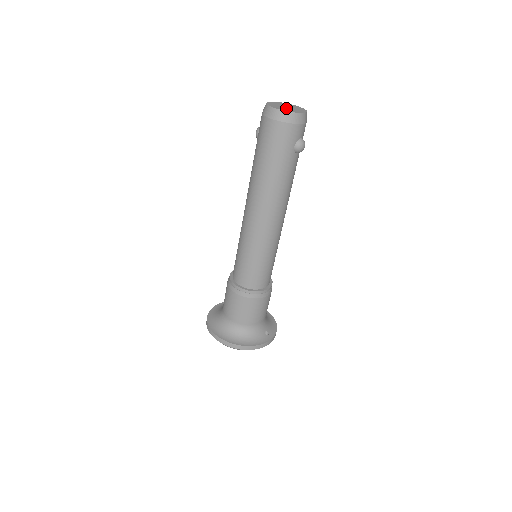
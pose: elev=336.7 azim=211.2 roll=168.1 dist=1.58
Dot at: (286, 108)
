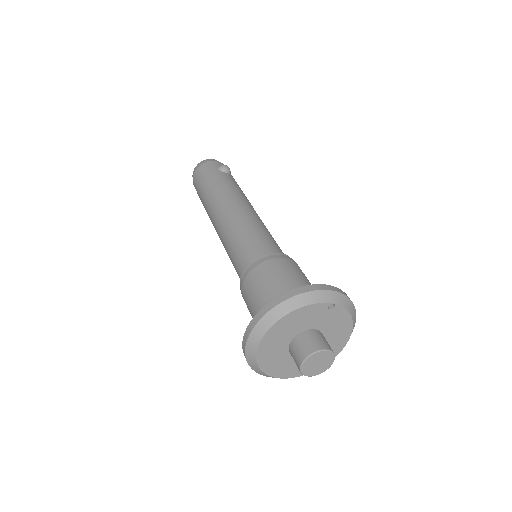
Dot at: occluded
